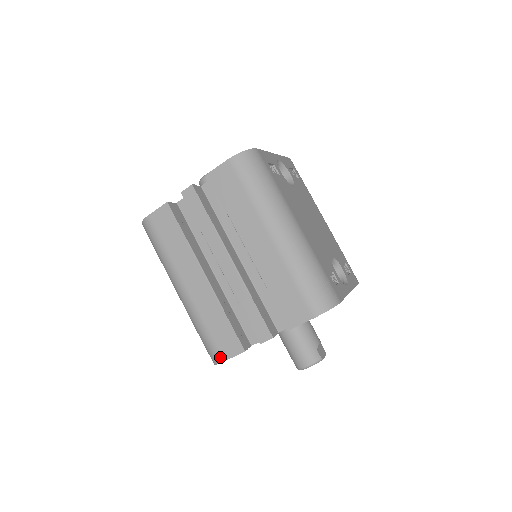
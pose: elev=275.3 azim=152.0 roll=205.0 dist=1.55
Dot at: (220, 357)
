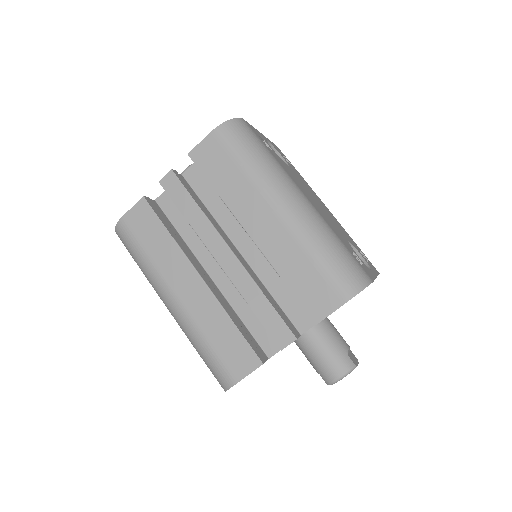
Dot at: (232, 378)
